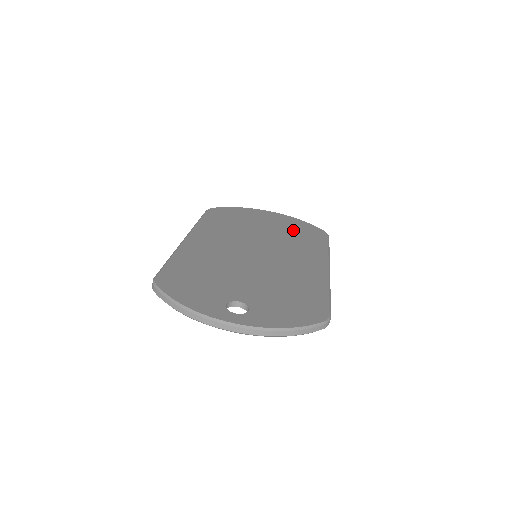
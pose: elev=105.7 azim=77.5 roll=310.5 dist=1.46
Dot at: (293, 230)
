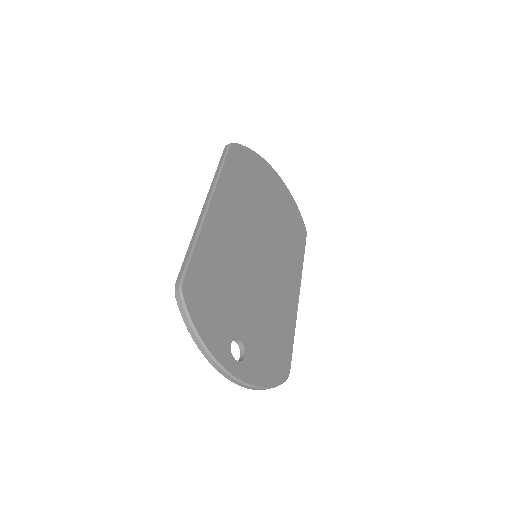
Dot at: (287, 218)
